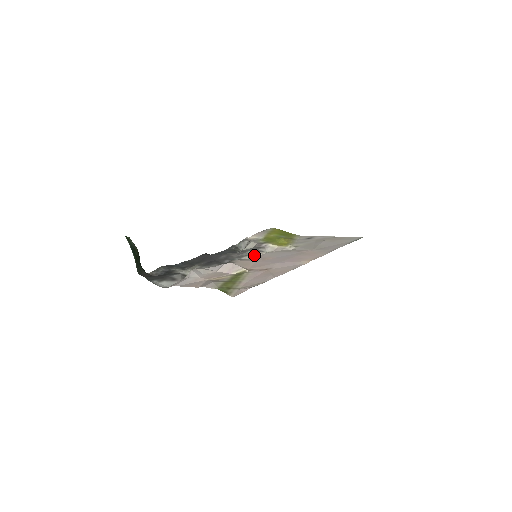
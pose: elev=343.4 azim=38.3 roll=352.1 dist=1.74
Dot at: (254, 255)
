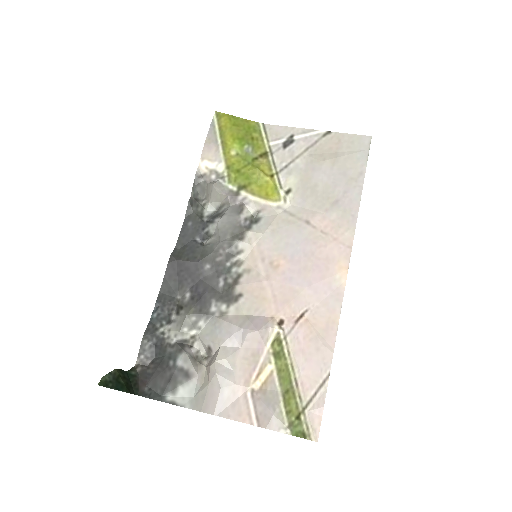
Dot at: (249, 248)
